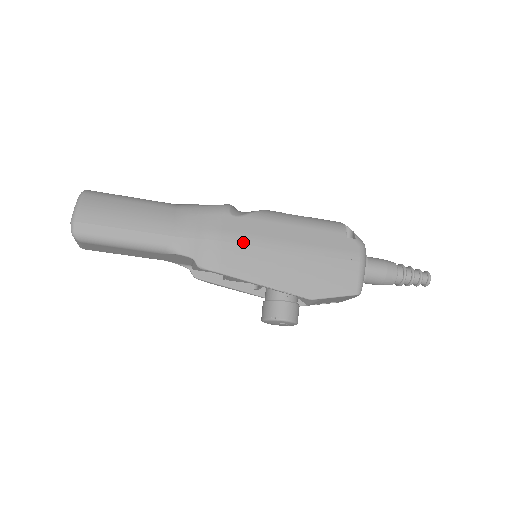
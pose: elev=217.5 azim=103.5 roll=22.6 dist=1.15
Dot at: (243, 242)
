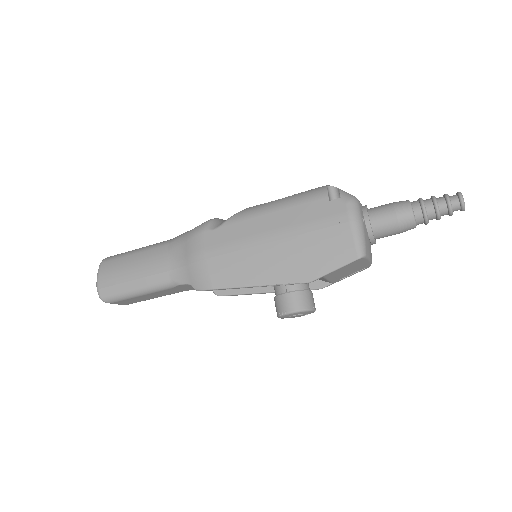
Dot at: (224, 252)
